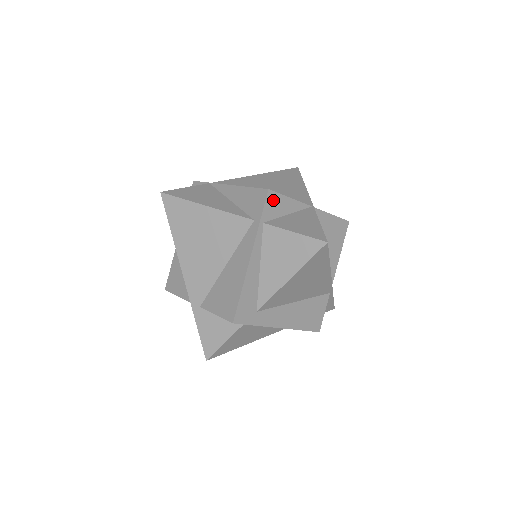
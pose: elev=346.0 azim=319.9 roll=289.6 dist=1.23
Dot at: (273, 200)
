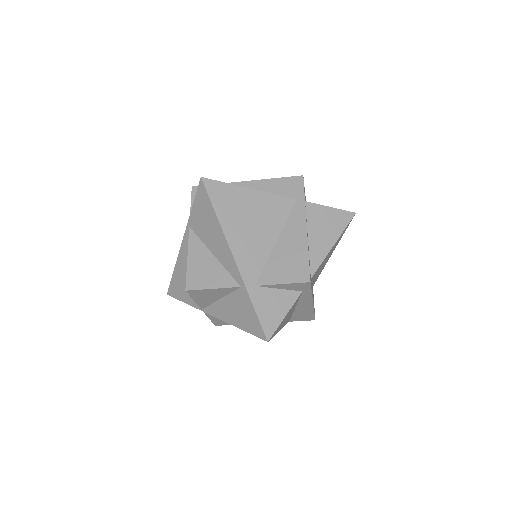
Dot at: occluded
